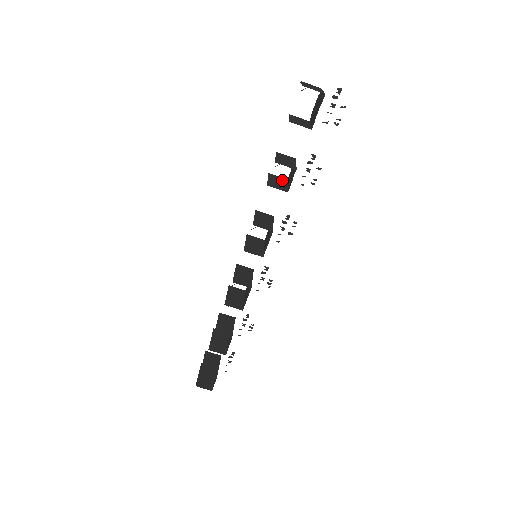
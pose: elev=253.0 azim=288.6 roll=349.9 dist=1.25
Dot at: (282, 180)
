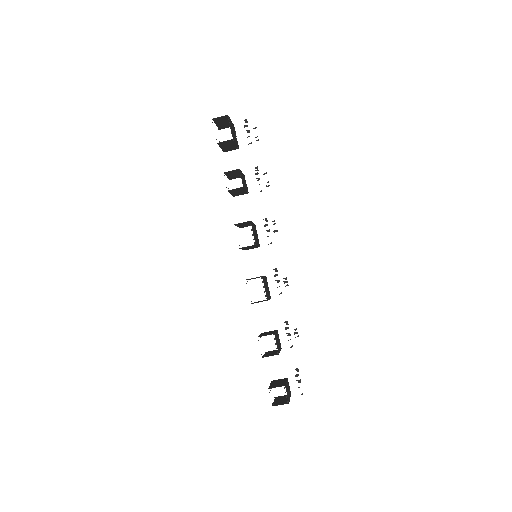
Dot at: (243, 193)
